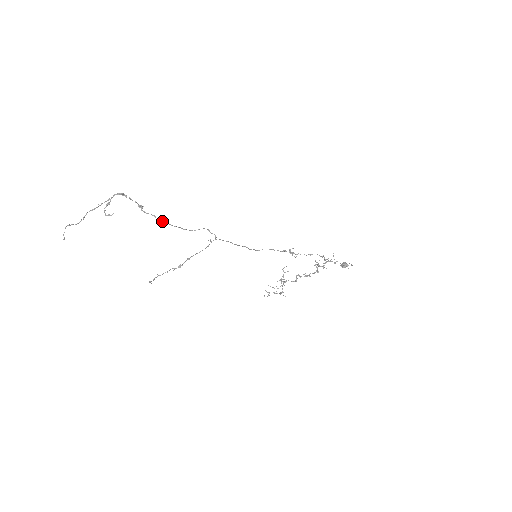
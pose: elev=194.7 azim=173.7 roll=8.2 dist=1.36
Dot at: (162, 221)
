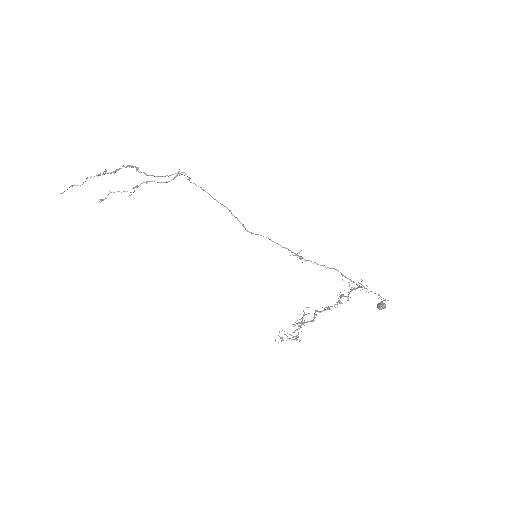
Dot at: (149, 175)
